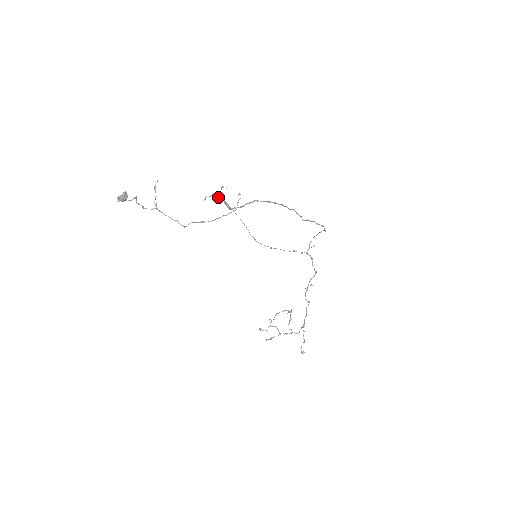
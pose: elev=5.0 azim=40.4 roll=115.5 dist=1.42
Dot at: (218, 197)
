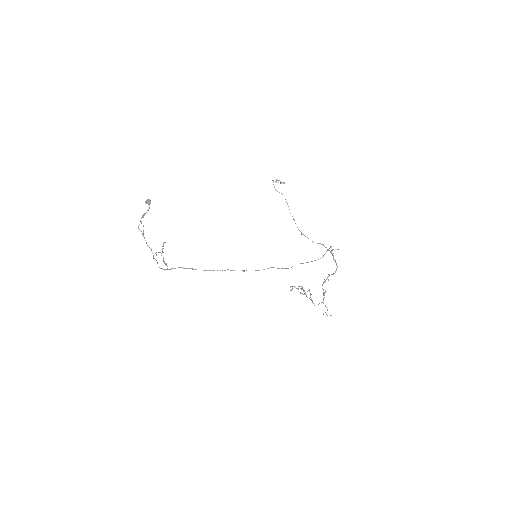
Dot at: (162, 252)
